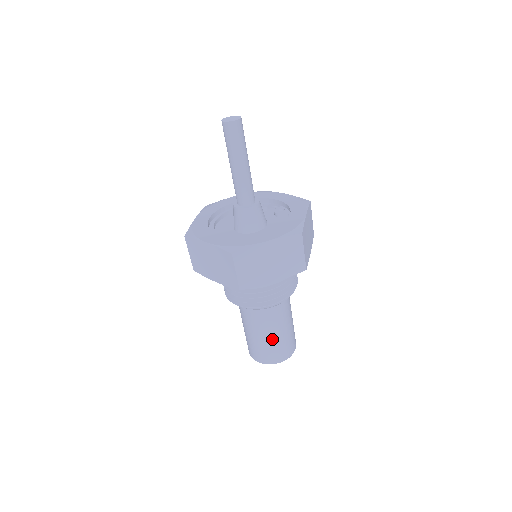
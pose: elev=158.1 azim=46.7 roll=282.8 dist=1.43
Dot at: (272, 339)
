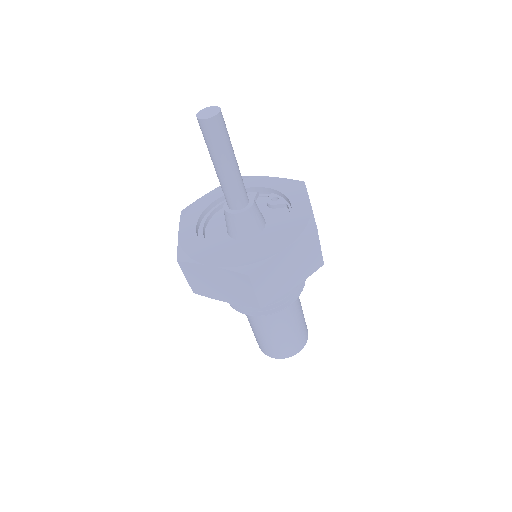
Dot at: (288, 335)
